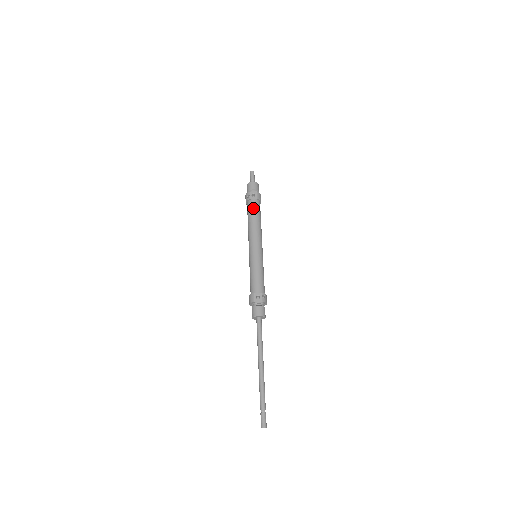
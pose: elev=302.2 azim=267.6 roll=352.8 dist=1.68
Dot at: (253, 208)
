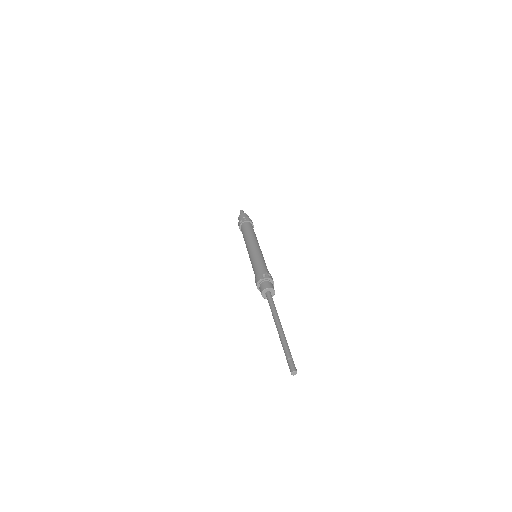
Dot at: (247, 226)
